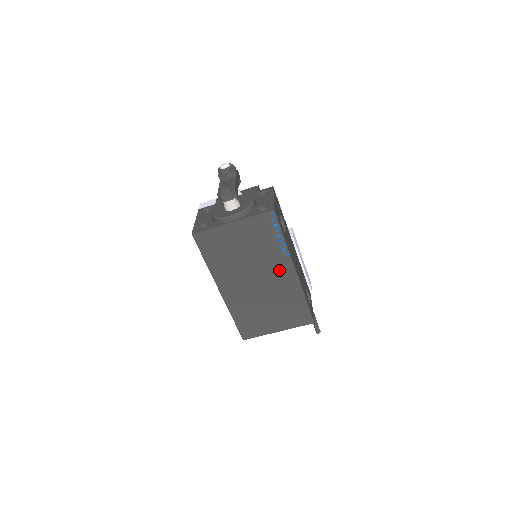
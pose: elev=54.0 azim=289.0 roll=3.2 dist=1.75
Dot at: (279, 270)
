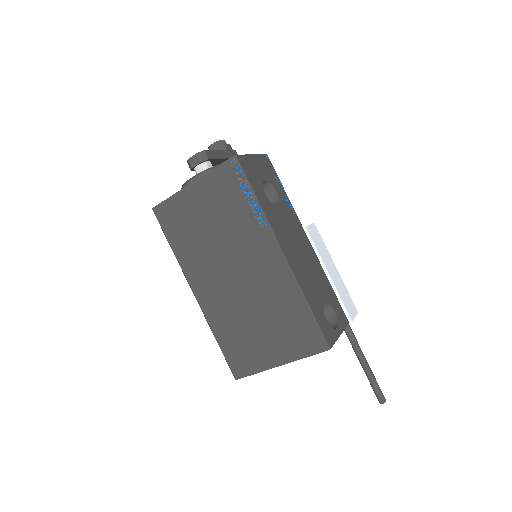
Dot at: (260, 253)
